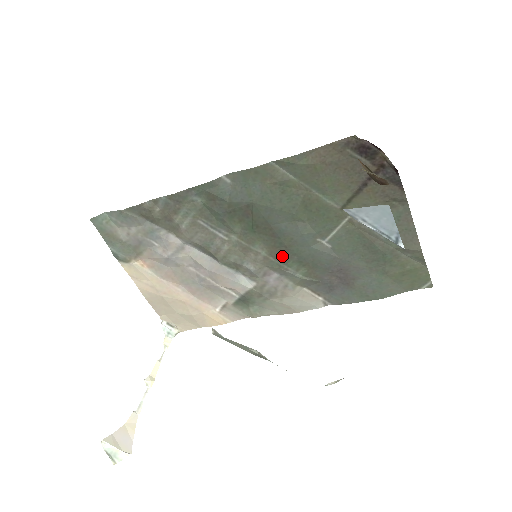
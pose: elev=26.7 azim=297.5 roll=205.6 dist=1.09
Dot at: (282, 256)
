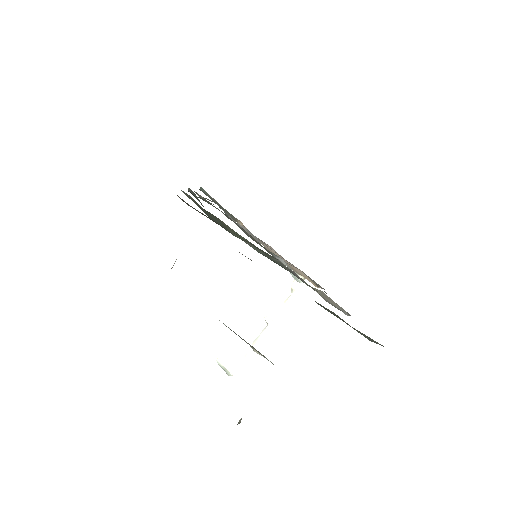
Dot at: occluded
